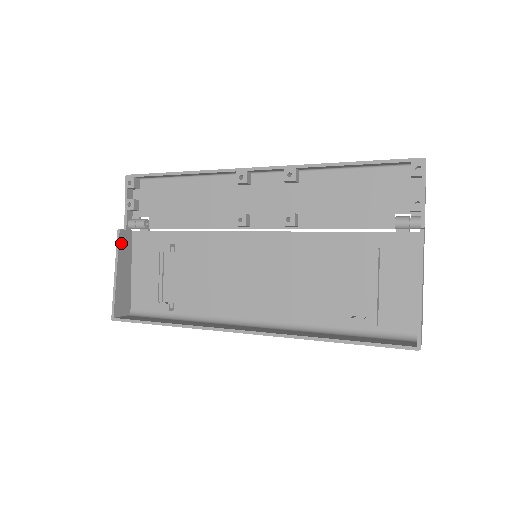
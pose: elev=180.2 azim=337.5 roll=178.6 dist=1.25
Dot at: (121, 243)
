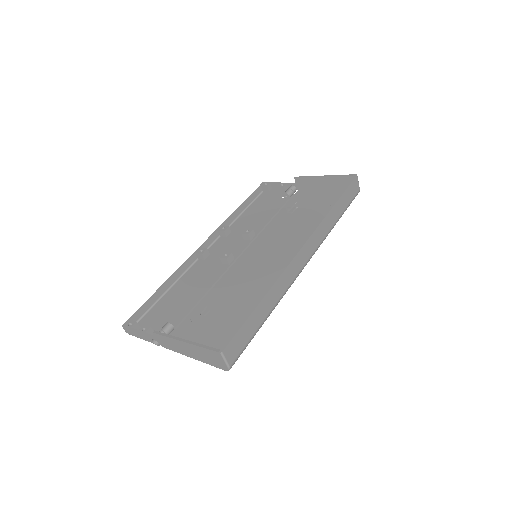
Dot at: occluded
